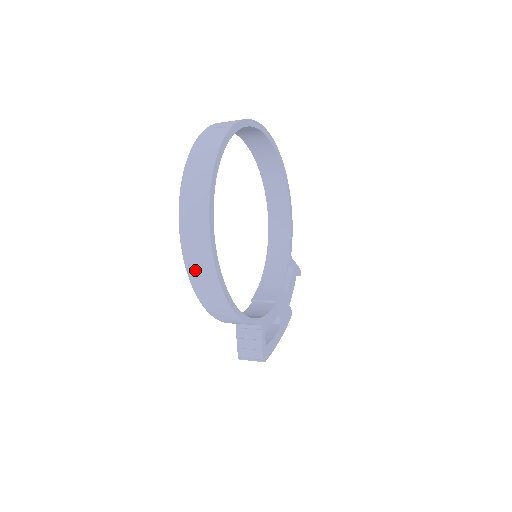
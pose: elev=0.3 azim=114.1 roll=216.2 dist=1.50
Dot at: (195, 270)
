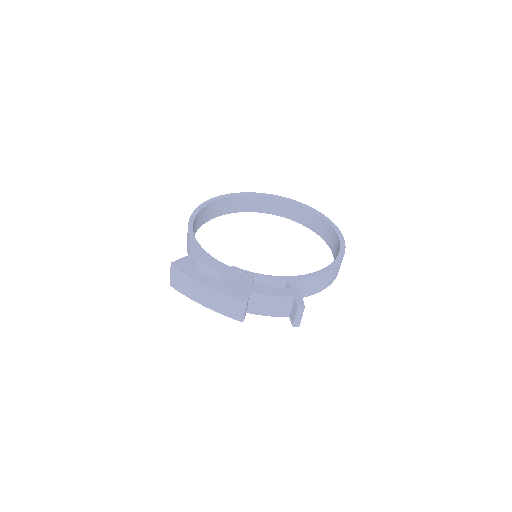
Dot at: occluded
